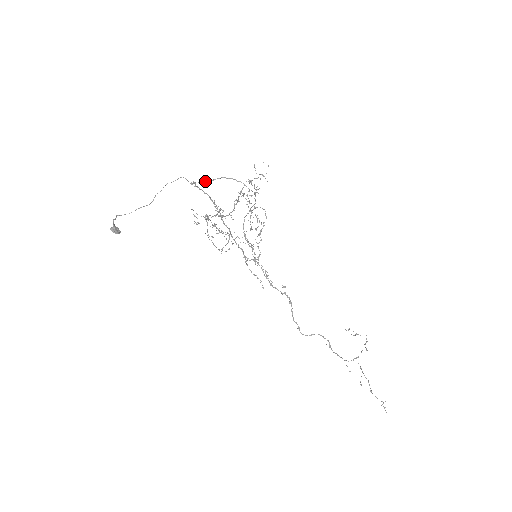
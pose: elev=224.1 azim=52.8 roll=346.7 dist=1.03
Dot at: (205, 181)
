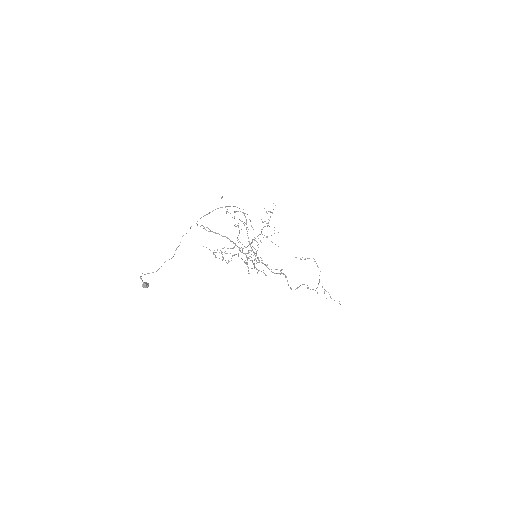
Dot at: occluded
